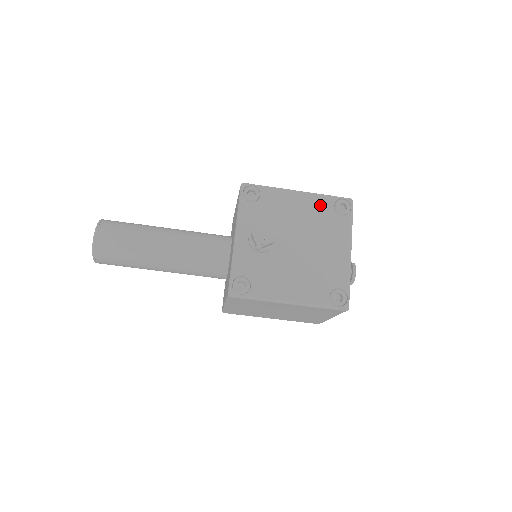
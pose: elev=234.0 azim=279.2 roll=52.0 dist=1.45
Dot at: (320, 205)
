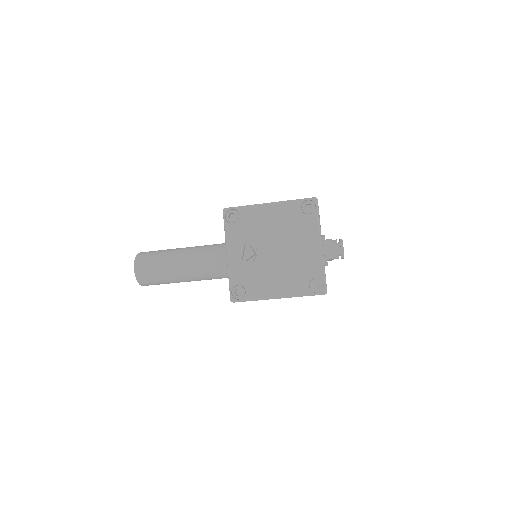
Dot at: (289, 211)
